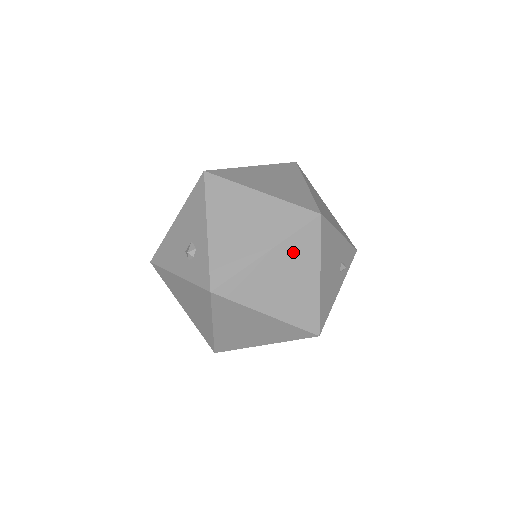
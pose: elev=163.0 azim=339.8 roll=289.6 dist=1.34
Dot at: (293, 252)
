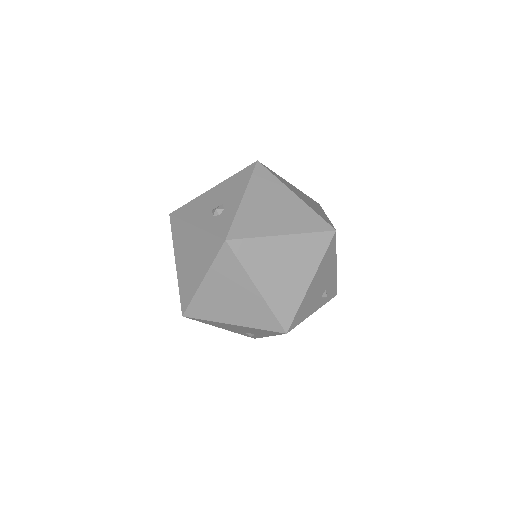
Dot at: (302, 247)
